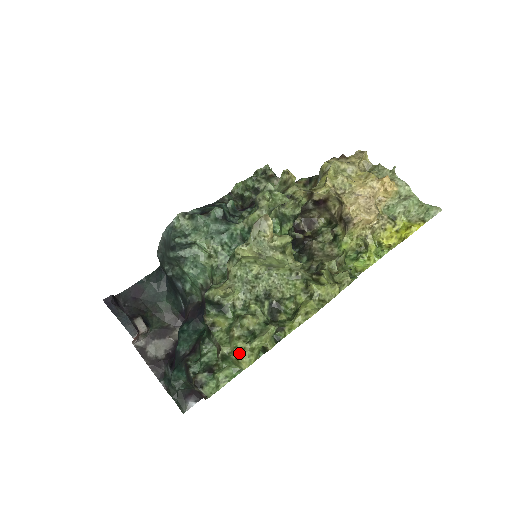
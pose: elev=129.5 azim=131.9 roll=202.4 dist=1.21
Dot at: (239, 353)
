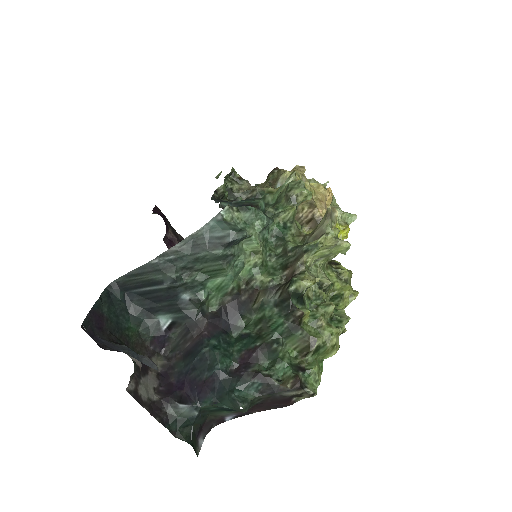
Dot at: (336, 339)
